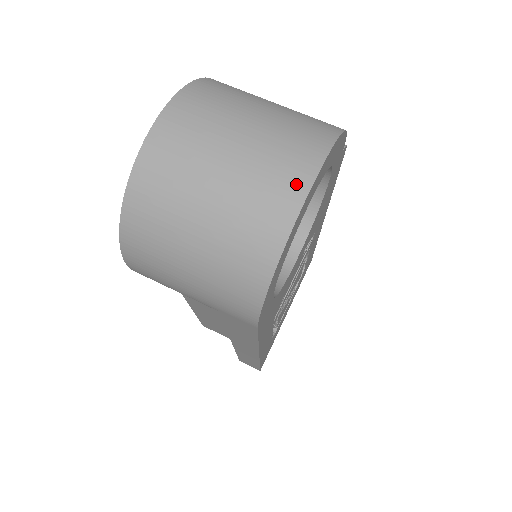
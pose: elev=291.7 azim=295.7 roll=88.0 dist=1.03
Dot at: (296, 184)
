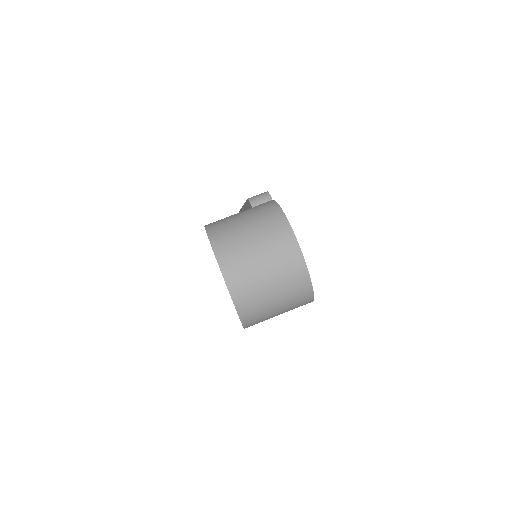
Dot at: (297, 260)
